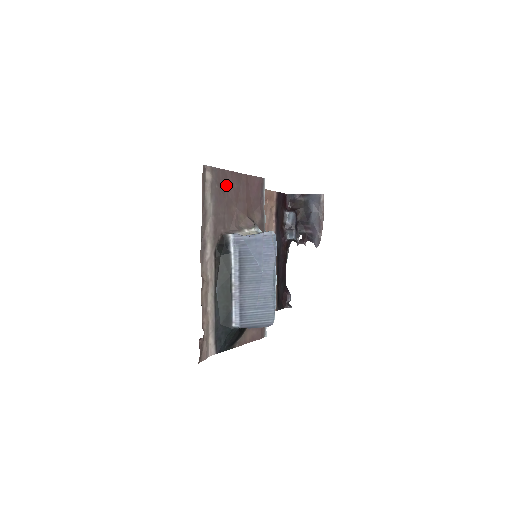
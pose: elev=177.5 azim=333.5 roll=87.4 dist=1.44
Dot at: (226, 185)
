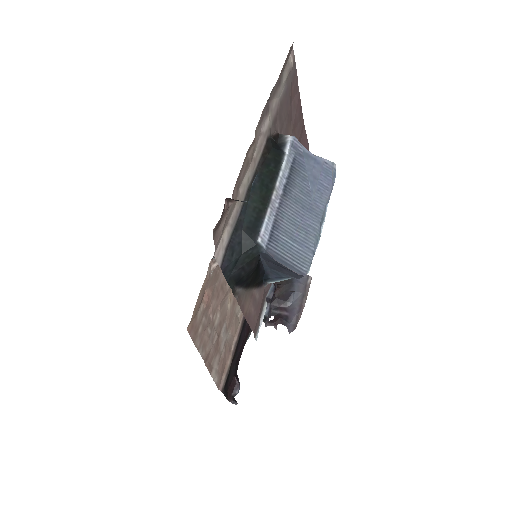
Dot at: (293, 99)
